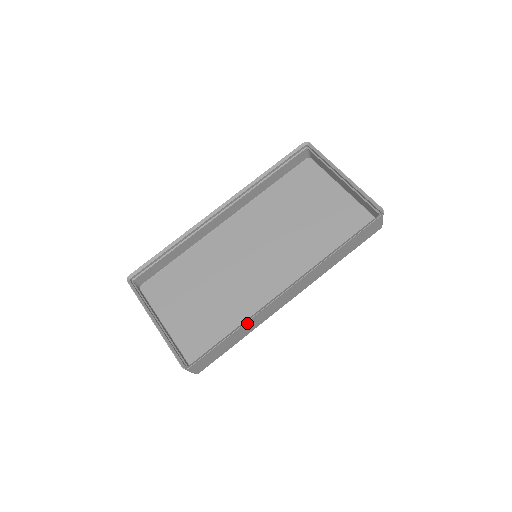
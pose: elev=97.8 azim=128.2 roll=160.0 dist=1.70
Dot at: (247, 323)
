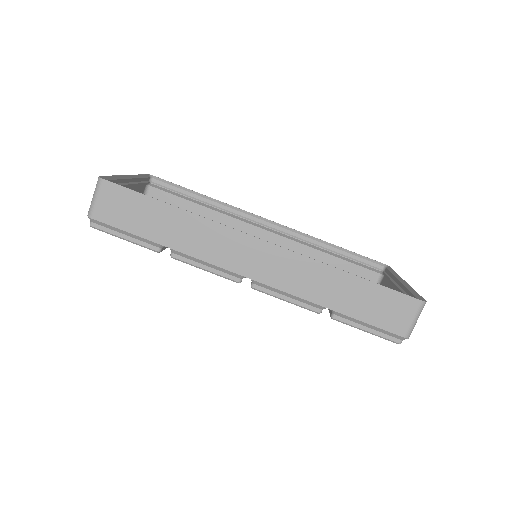
Dot at: (194, 219)
